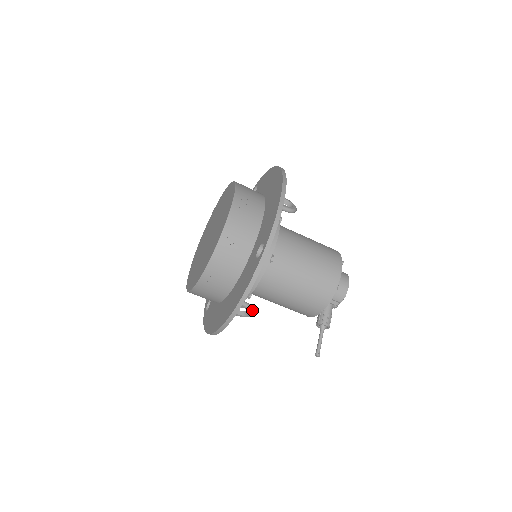
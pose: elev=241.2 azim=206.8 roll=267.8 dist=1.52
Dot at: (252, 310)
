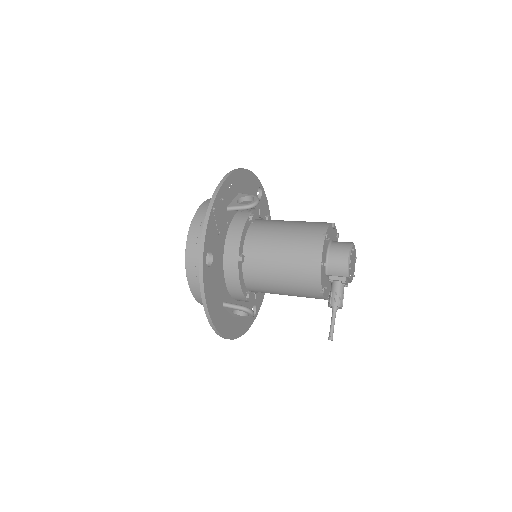
Dot at: (244, 310)
